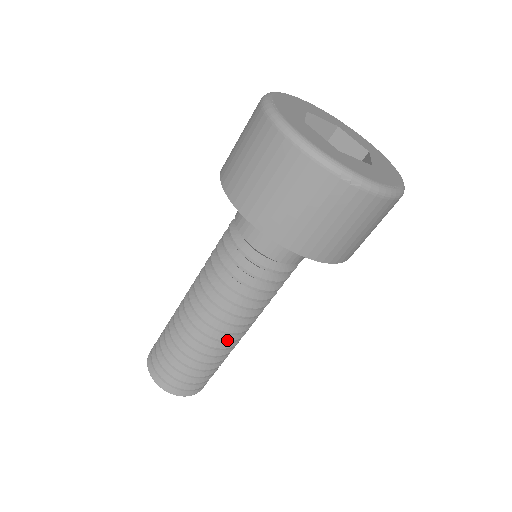
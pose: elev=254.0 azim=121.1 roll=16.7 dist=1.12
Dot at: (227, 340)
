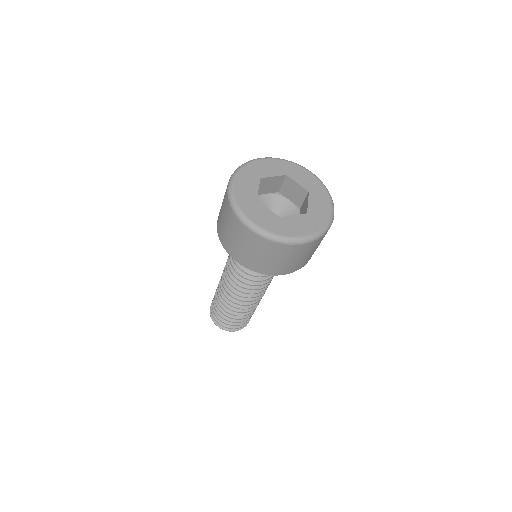
Dot at: (252, 304)
